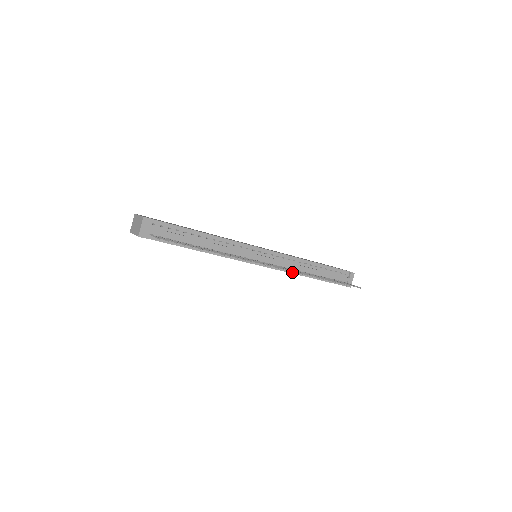
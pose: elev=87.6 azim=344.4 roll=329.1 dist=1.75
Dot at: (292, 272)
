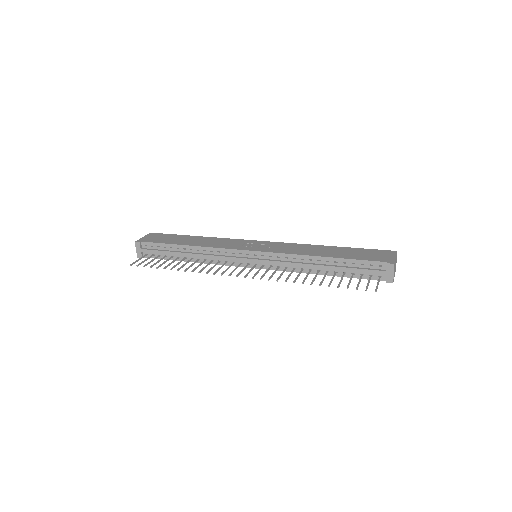
Dot at: (296, 271)
